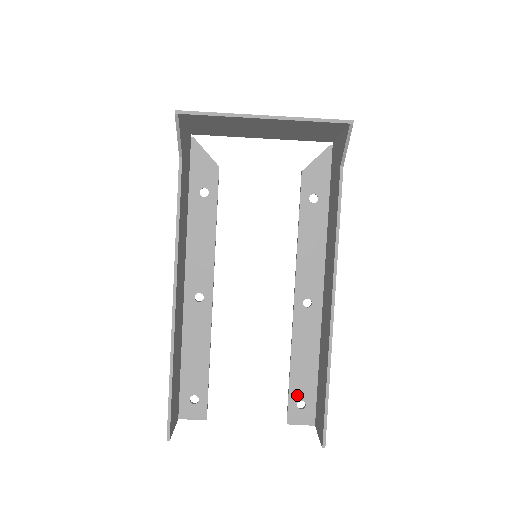
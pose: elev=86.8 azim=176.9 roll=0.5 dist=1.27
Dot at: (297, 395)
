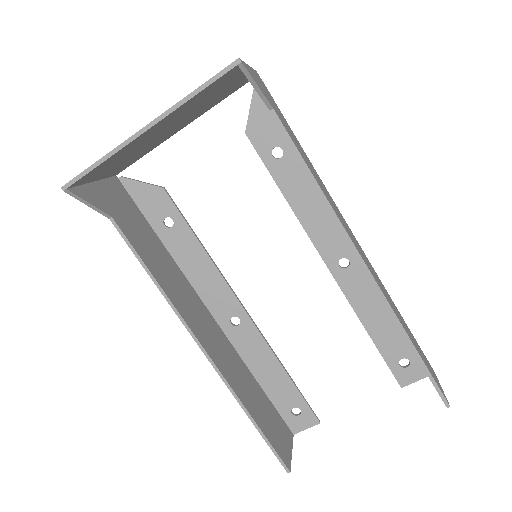
Dot at: (394, 356)
